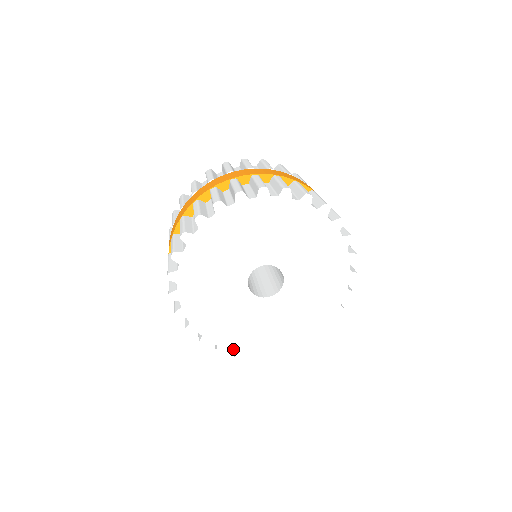
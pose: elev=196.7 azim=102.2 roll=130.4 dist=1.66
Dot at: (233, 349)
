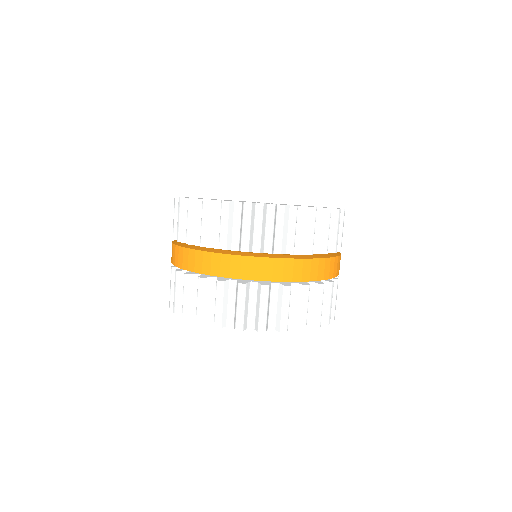
Dot at: occluded
